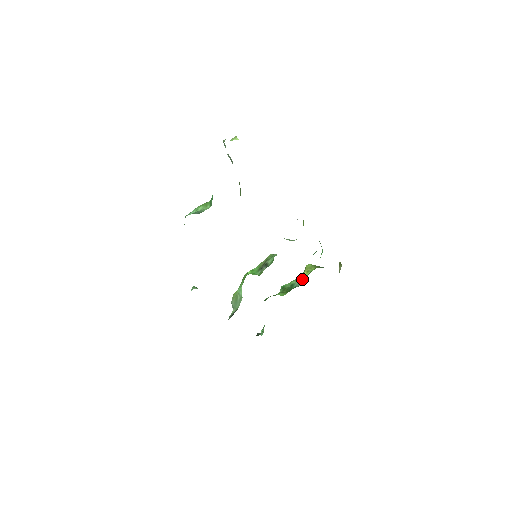
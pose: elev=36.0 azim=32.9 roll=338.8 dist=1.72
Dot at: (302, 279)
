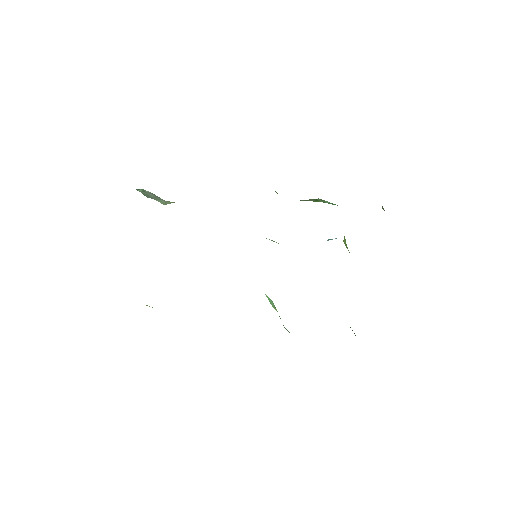
Dot at: occluded
